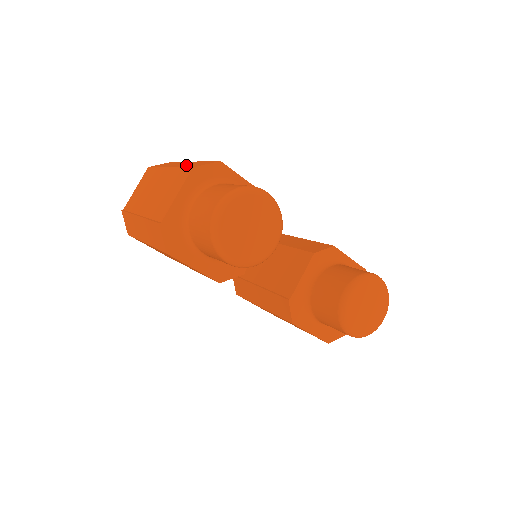
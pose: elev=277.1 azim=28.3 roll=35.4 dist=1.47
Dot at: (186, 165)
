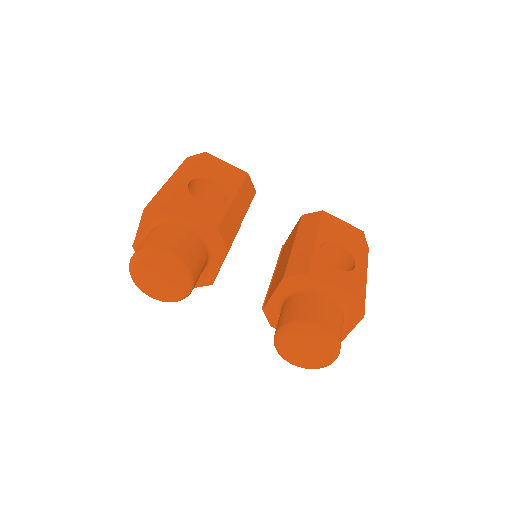
Dot at: (163, 191)
